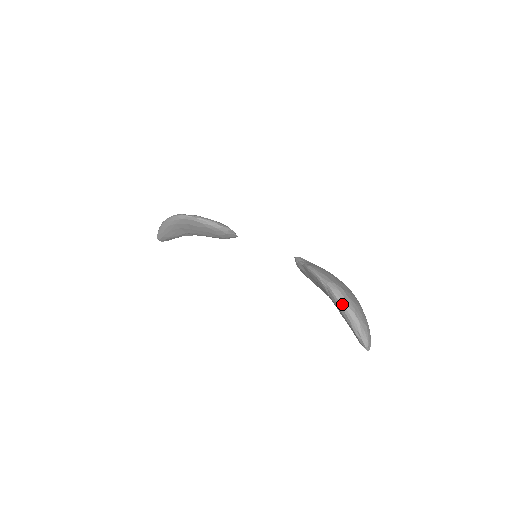
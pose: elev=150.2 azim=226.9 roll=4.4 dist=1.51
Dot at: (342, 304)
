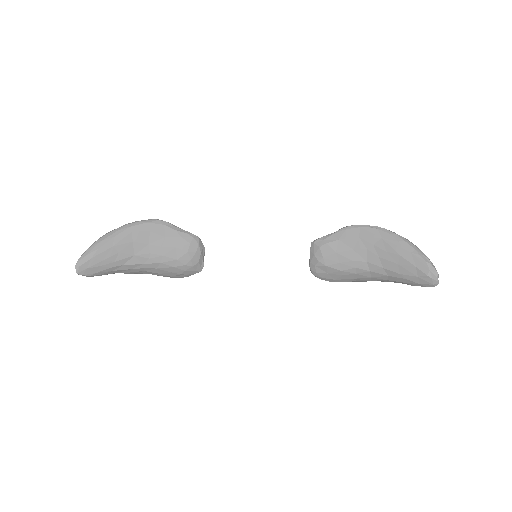
Dot at: (401, 236)
